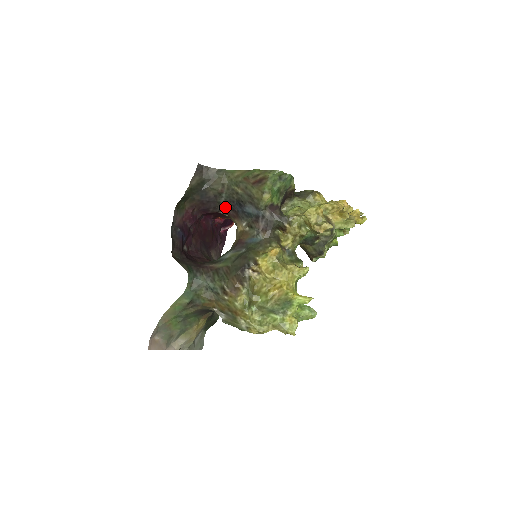
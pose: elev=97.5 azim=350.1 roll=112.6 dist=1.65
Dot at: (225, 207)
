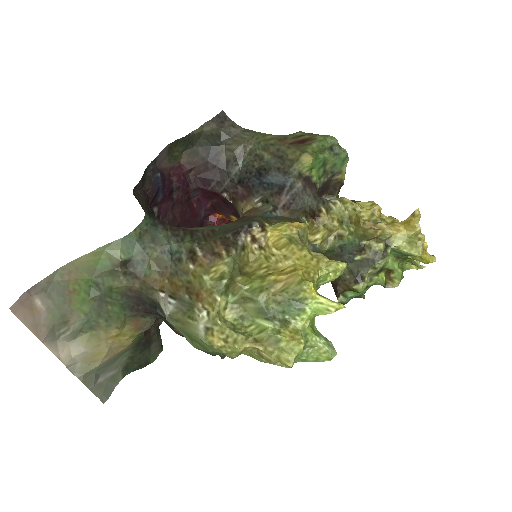
Dot at: (235, 183)
